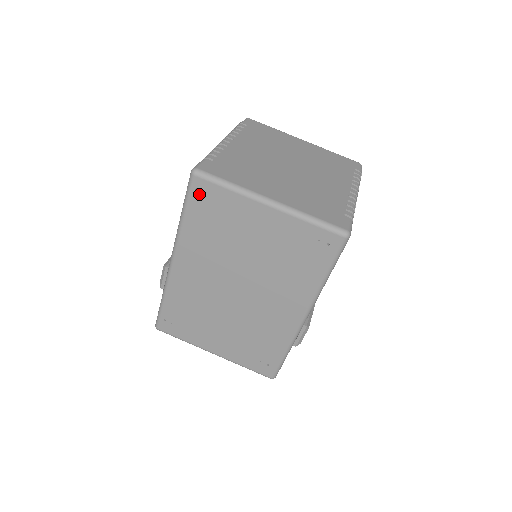
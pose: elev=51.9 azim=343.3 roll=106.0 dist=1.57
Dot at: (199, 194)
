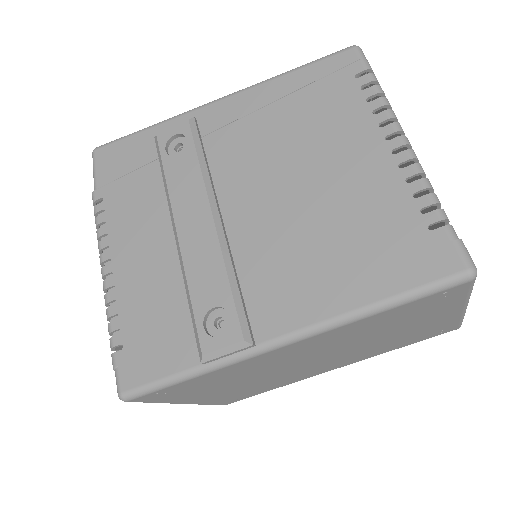
Dot at: (439, 296)
